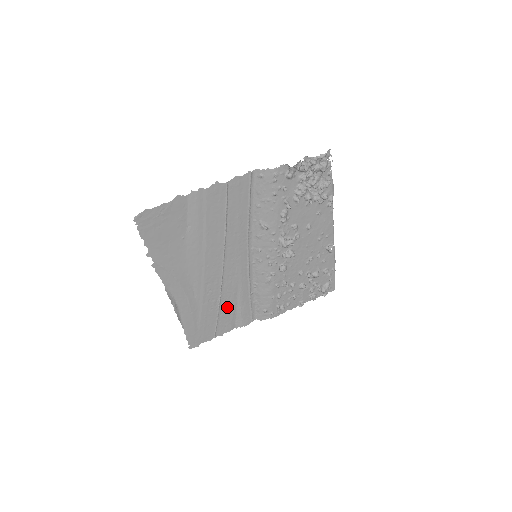
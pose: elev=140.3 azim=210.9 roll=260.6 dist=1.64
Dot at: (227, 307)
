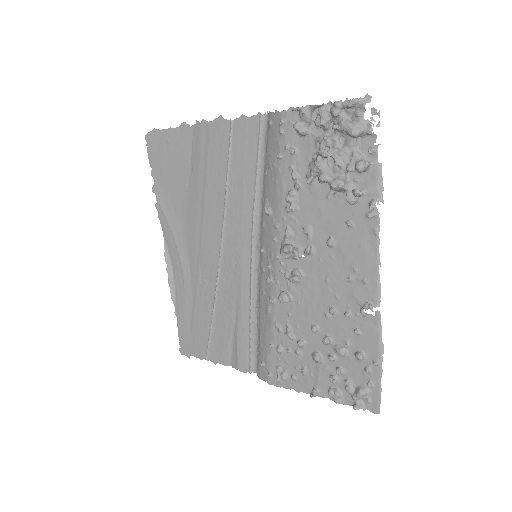
Dot at: (223, 322)
